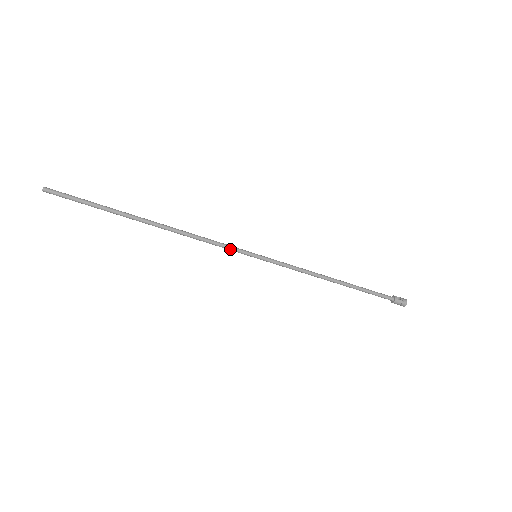
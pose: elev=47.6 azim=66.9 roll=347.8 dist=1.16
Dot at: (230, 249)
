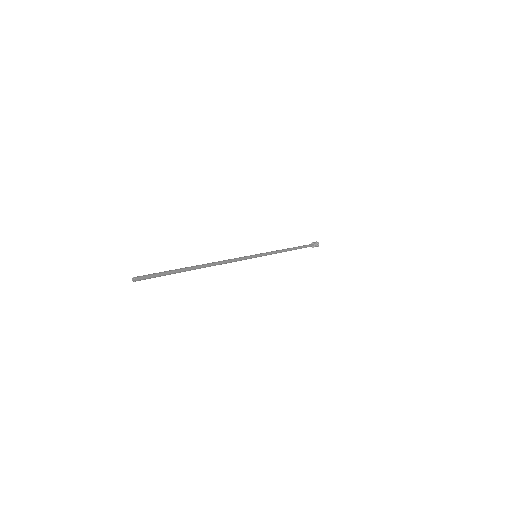
Dot at: occluded
